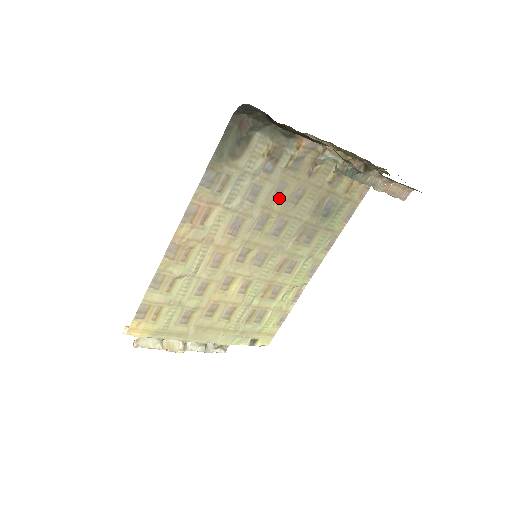
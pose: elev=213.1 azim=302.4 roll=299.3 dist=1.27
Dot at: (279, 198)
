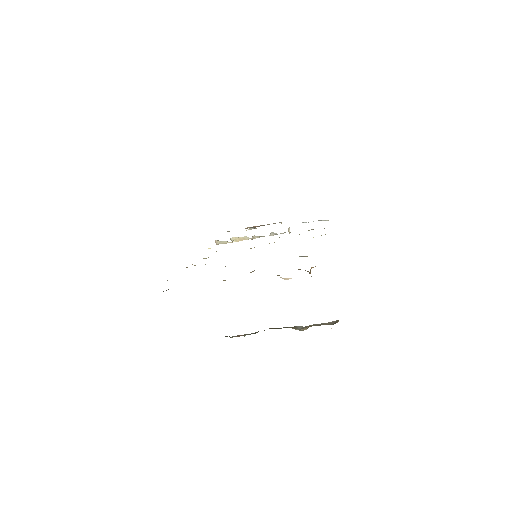
Dot at: occluded
